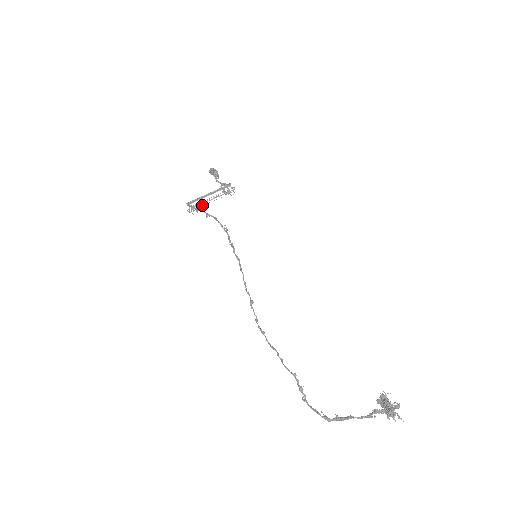
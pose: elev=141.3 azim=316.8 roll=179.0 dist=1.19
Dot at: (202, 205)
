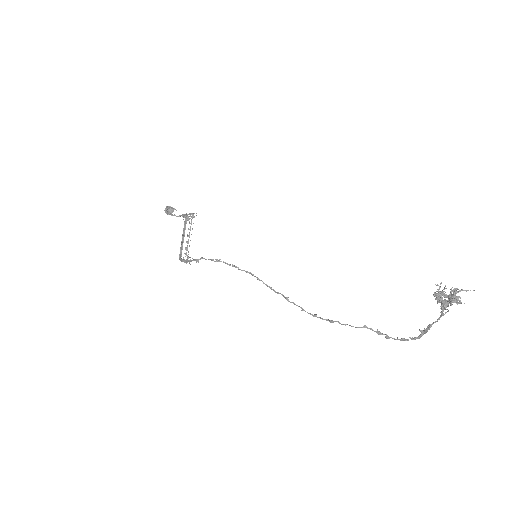
Dot at: occluded
